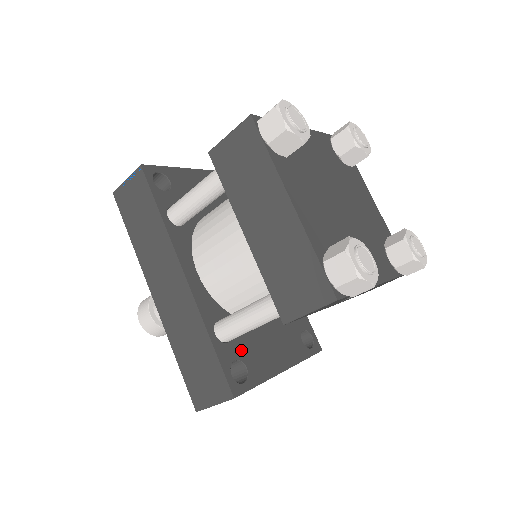
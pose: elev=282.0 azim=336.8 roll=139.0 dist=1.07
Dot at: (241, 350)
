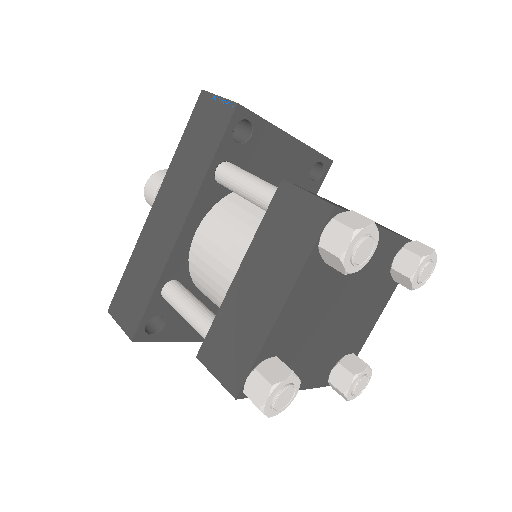
Dot at: (173, 310)
